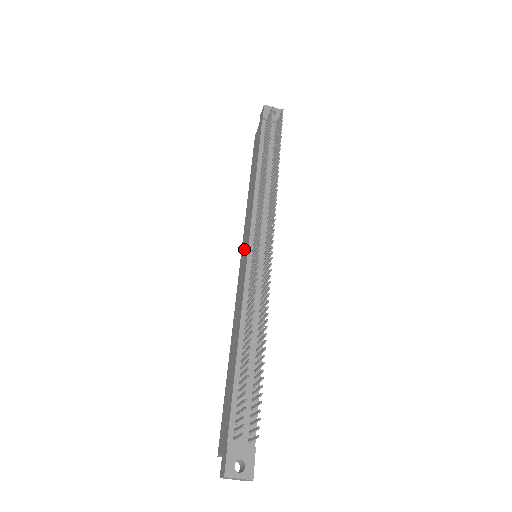
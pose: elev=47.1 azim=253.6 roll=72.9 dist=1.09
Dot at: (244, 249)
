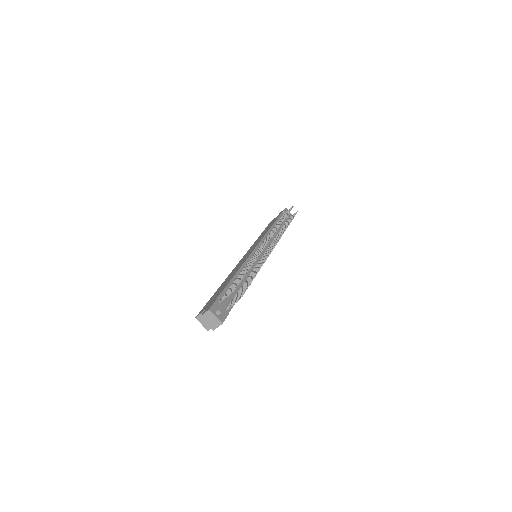
Dot at: (250, 250)
